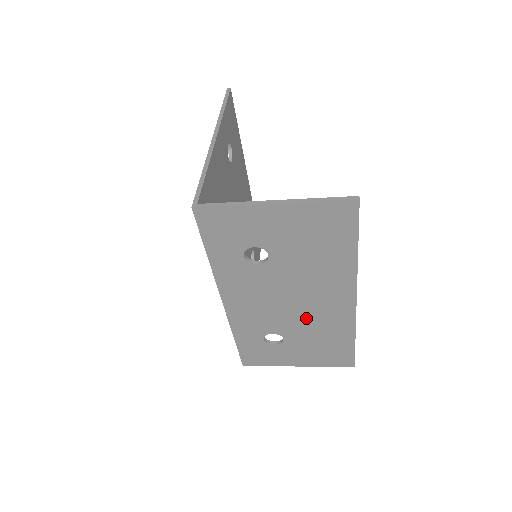
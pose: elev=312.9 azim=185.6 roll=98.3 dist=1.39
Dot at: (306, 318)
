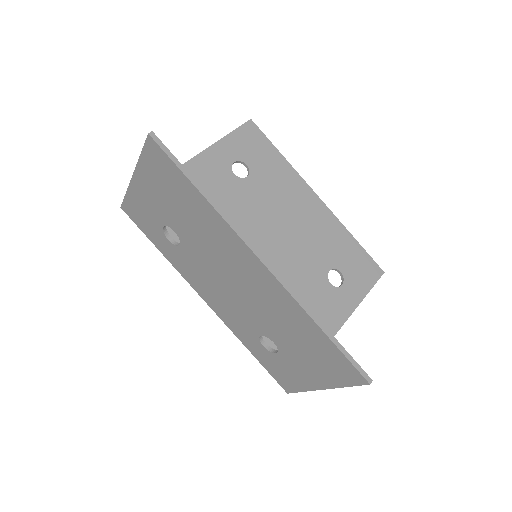
Dot at: (258, 303)
